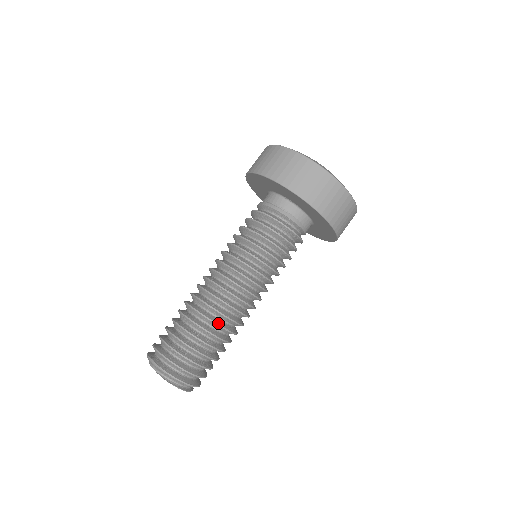
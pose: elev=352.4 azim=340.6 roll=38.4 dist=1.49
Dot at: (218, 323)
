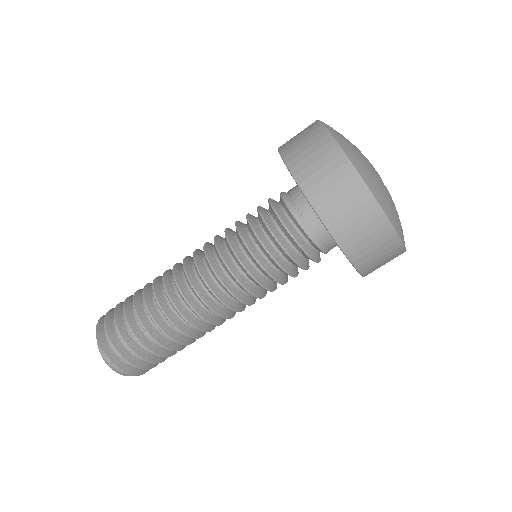
Dot at: (179, 327)
